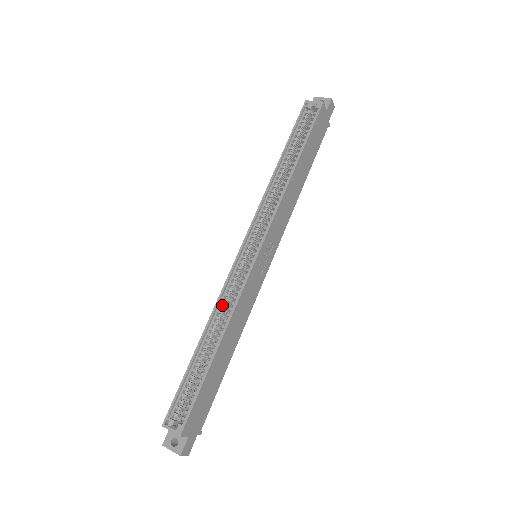
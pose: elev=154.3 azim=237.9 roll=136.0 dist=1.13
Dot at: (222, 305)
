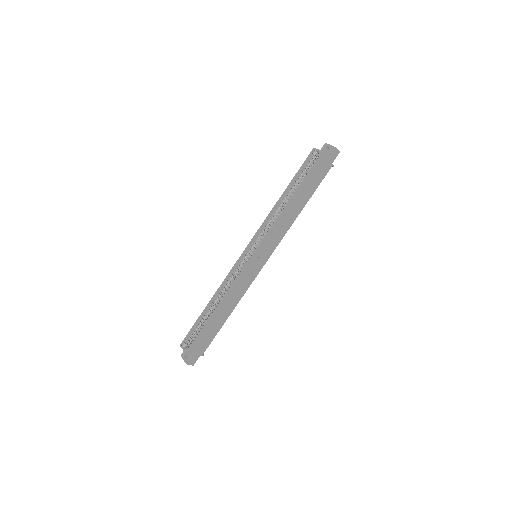
Dot at: (226, 284)
